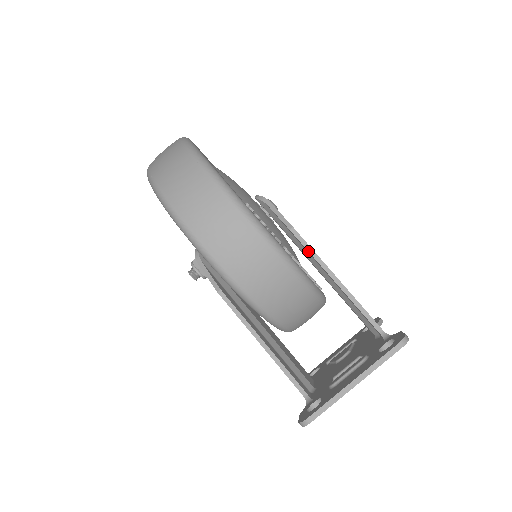
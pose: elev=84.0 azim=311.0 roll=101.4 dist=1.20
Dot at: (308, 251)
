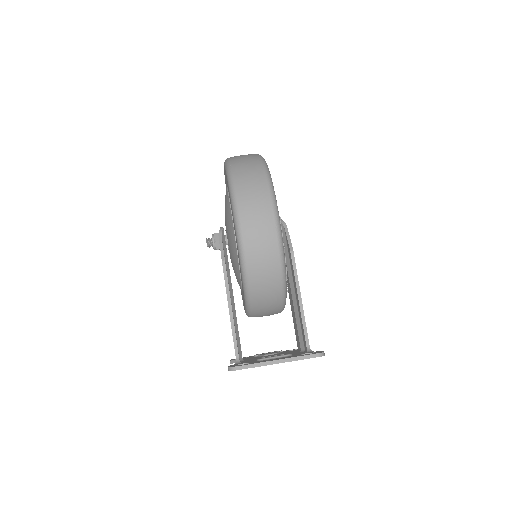
Dot at: (294, 271)
